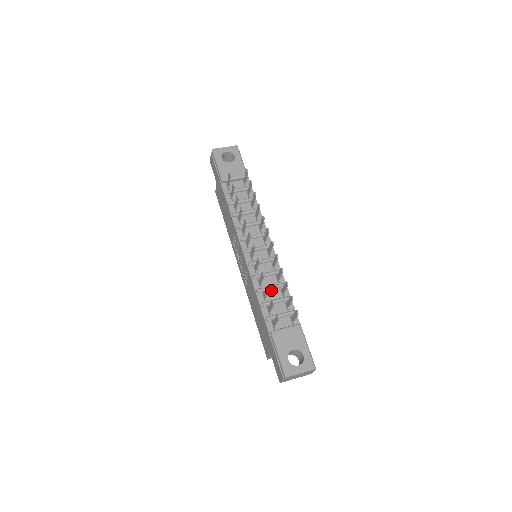
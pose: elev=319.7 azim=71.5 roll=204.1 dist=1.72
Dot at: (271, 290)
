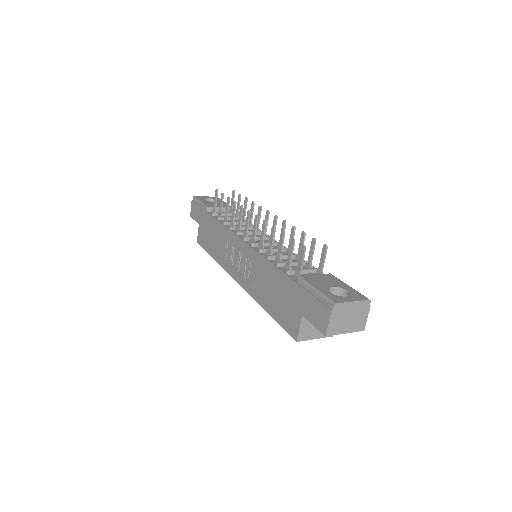
Dot at: (284, 259)
